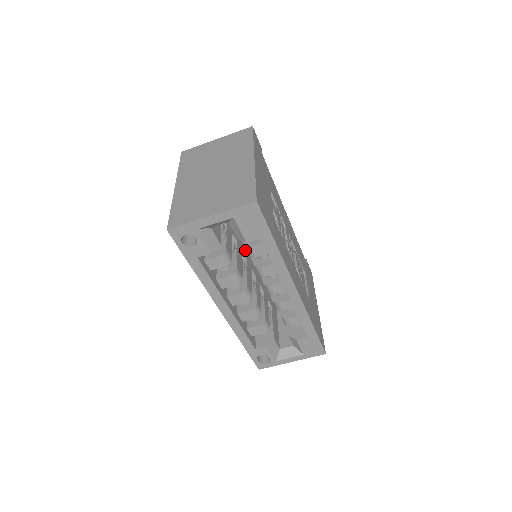
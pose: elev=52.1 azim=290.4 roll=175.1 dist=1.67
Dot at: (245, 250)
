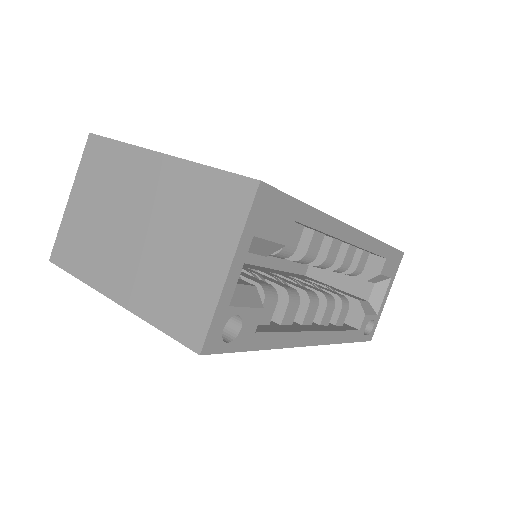
Dot at: occluded
